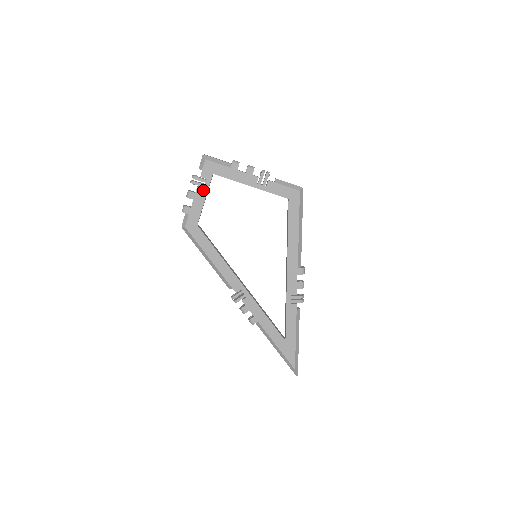
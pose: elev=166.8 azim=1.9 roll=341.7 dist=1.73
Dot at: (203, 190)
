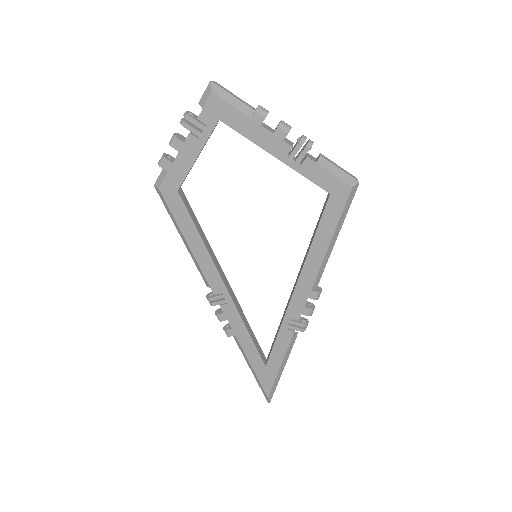
Dot at: (197, 141)
